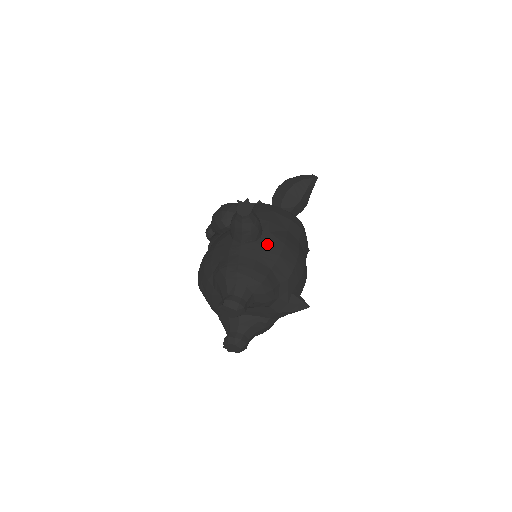
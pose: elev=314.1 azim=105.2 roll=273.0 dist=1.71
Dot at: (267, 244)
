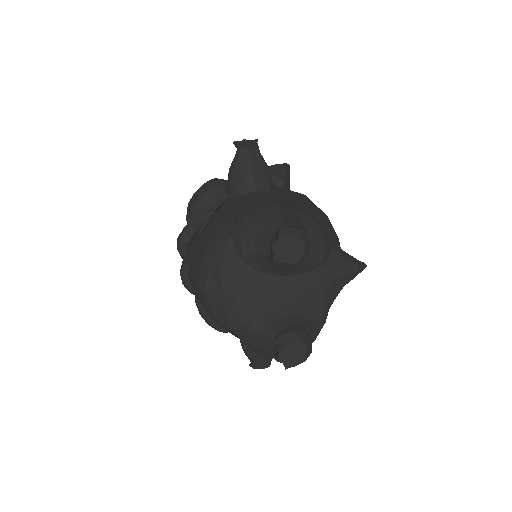
Dot at: (286, 192)
